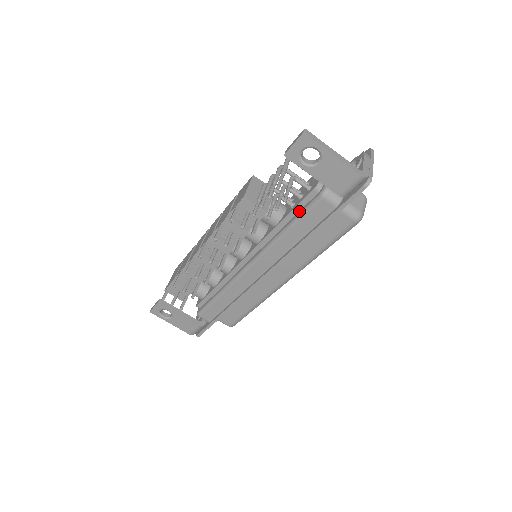
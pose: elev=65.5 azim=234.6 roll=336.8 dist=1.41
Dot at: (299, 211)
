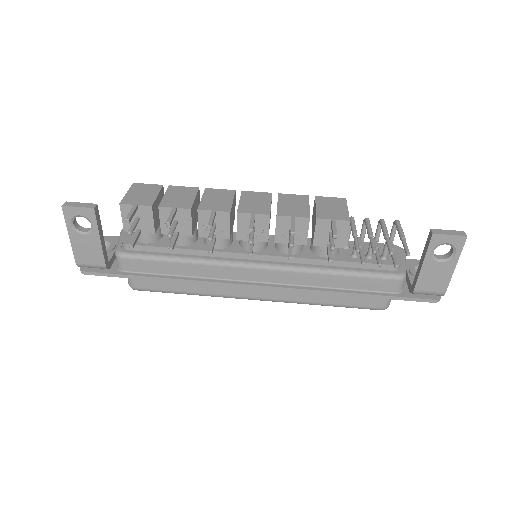
Dot at: (362, 268)
